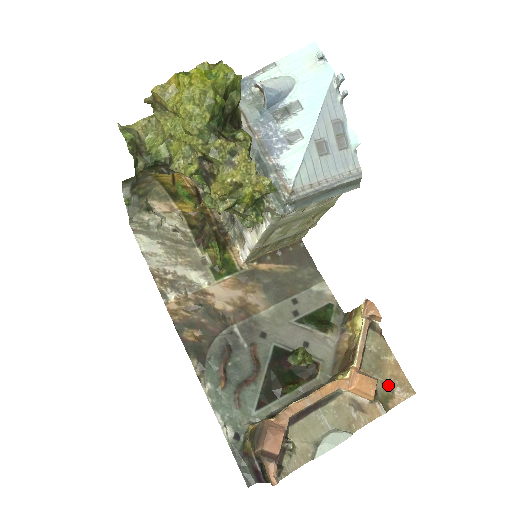
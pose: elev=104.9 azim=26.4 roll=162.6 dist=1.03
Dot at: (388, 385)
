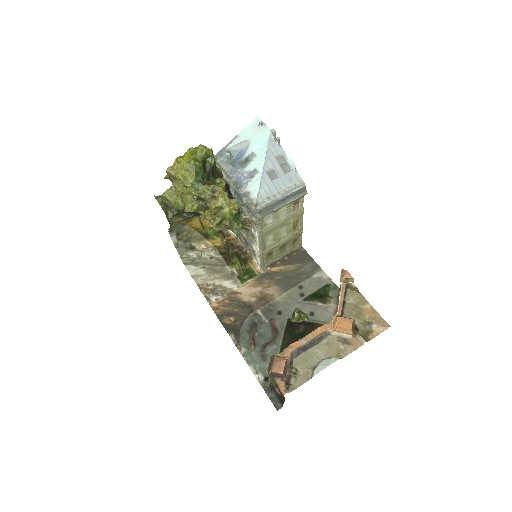
Dot at: (367, 324)
